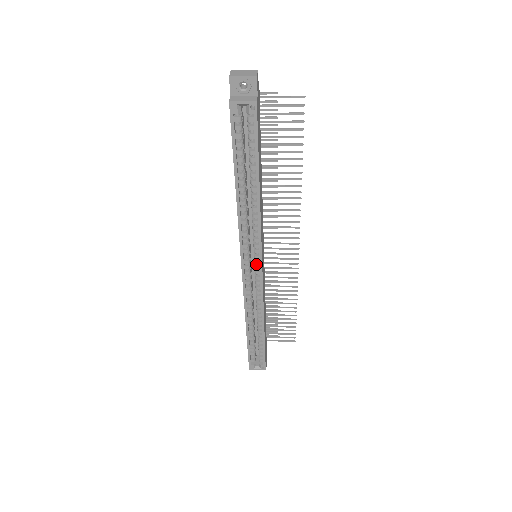
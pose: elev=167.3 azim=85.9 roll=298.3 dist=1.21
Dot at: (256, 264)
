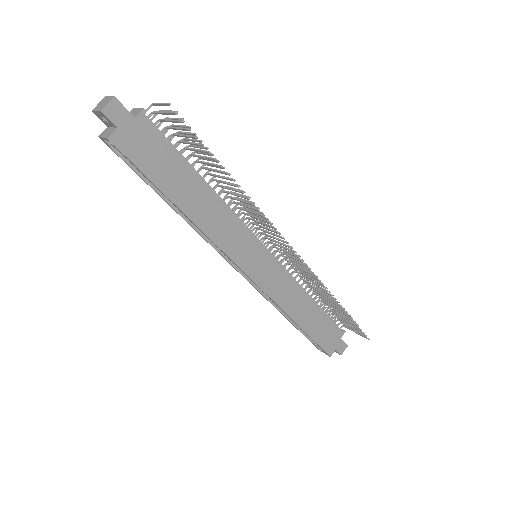
Dot at: occluded
